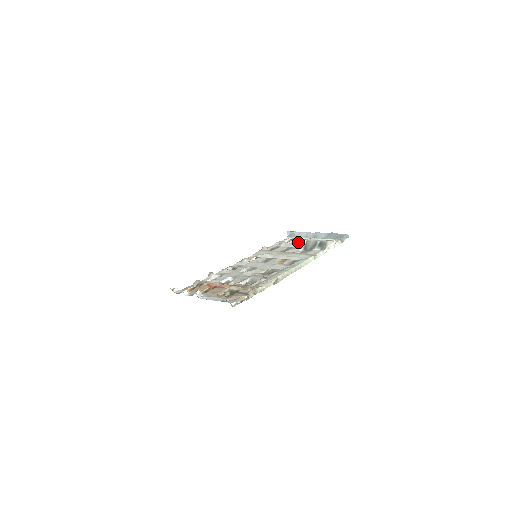
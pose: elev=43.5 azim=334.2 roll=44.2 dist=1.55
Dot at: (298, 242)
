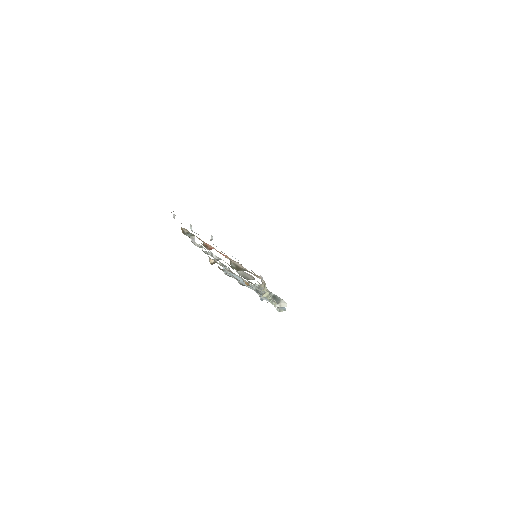
Dot at: (238, 282)
